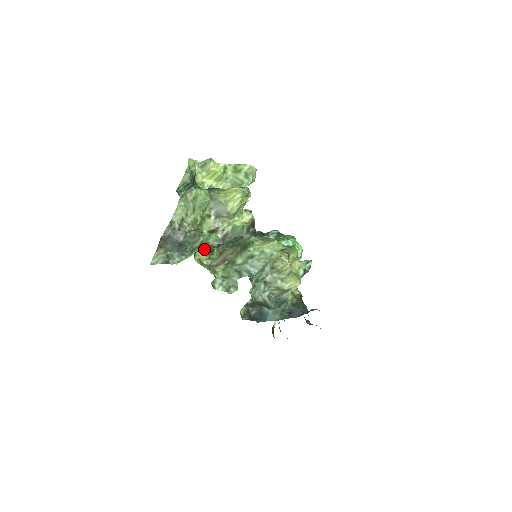
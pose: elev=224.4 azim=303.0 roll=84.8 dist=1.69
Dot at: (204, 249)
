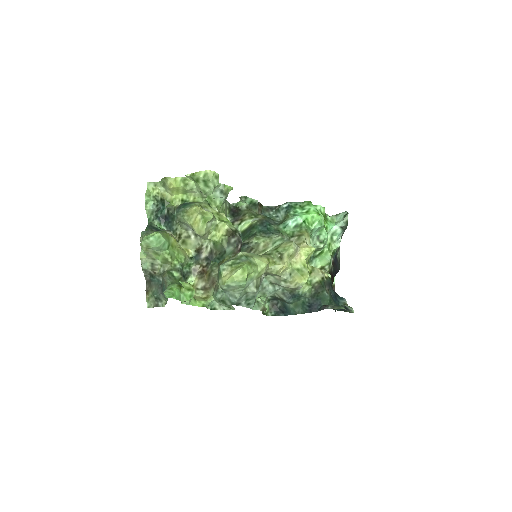
Dot at: (195, 272)
